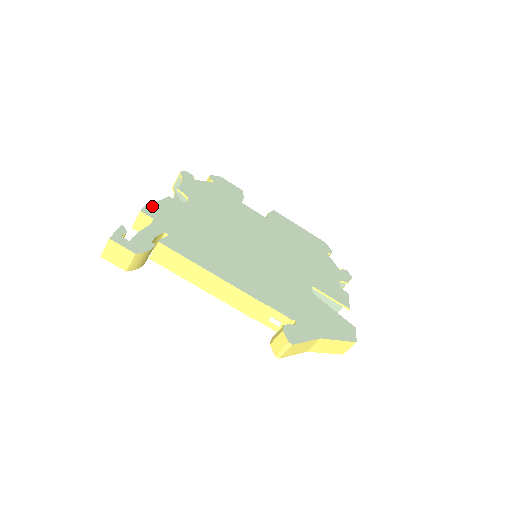
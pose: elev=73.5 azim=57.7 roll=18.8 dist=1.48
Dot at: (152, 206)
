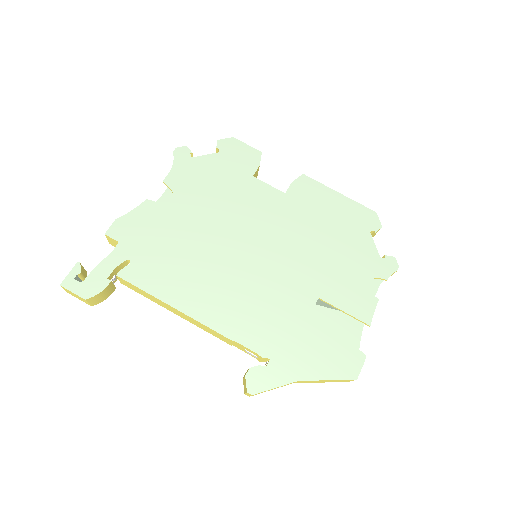
Dot at: (121, 222)
